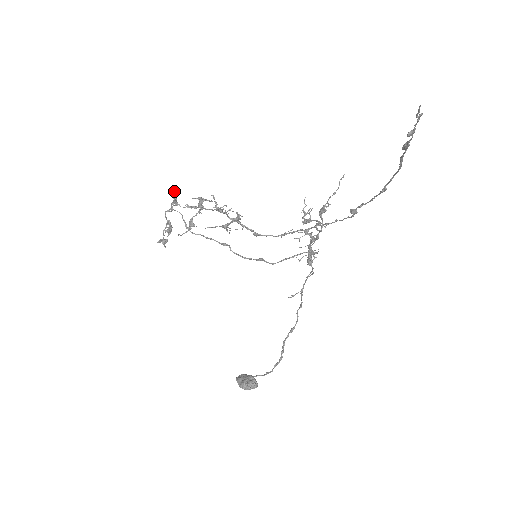
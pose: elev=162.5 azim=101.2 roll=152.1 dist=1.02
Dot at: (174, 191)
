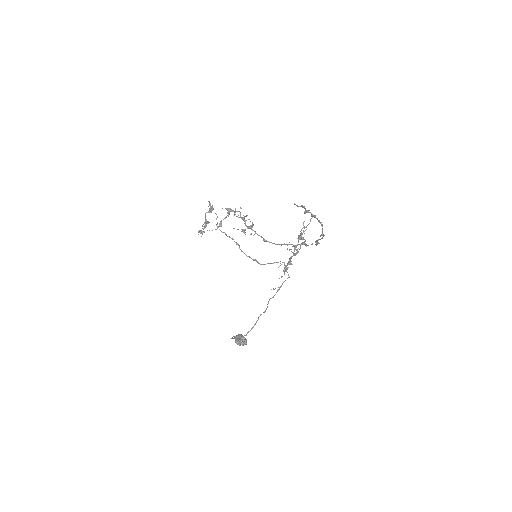
Dot at: (209, 202)
